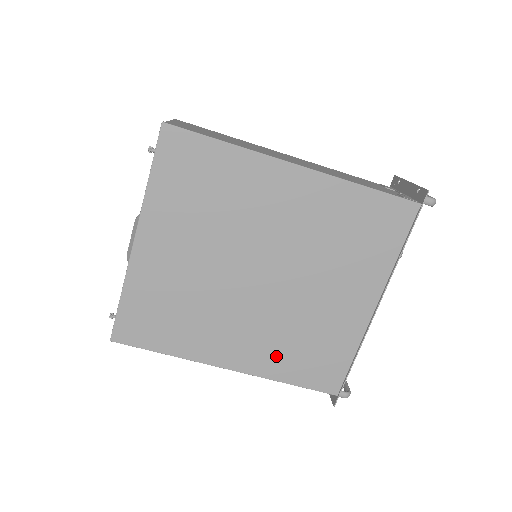
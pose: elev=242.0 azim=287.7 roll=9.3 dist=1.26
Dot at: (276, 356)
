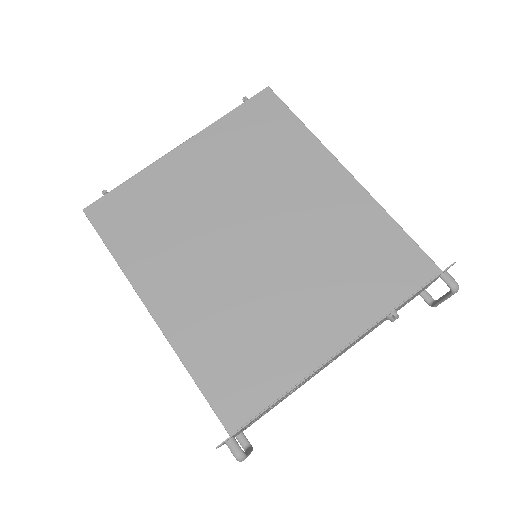
Dot at: (204, 332)
